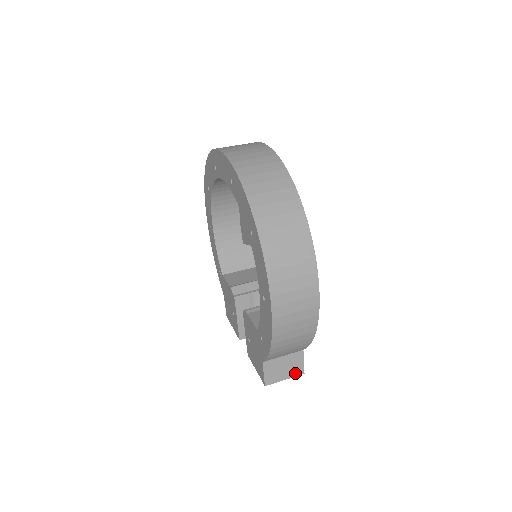
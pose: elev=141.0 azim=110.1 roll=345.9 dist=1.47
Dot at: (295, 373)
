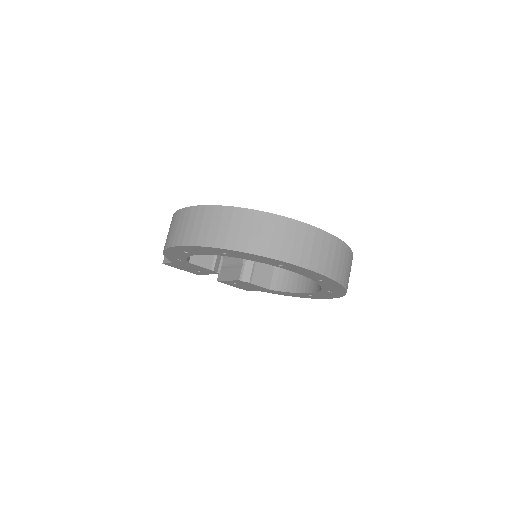
Dot at: occluded
